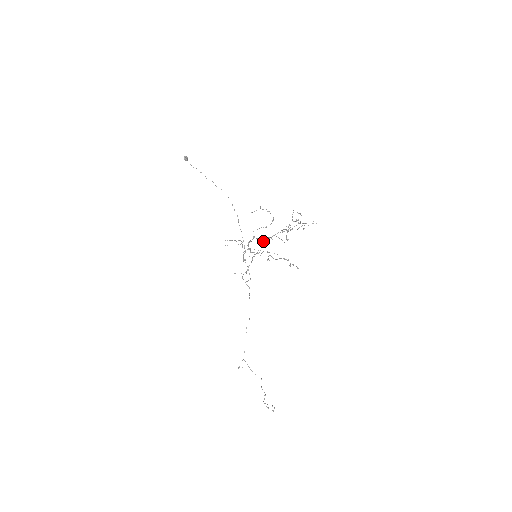
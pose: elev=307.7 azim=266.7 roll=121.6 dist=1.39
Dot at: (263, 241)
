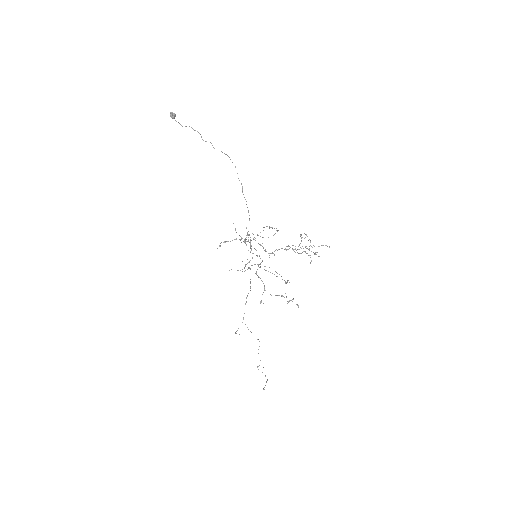
Dot at: (260, 267)
